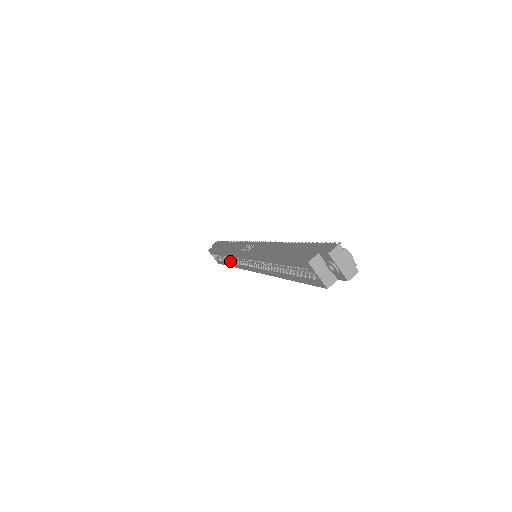
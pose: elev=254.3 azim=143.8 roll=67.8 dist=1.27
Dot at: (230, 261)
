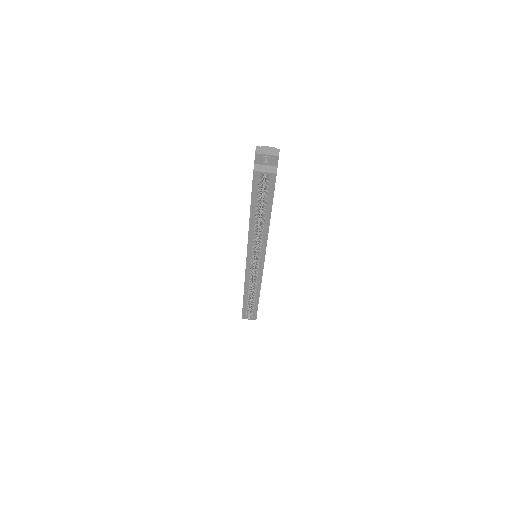
Dot at: (254, 294)
